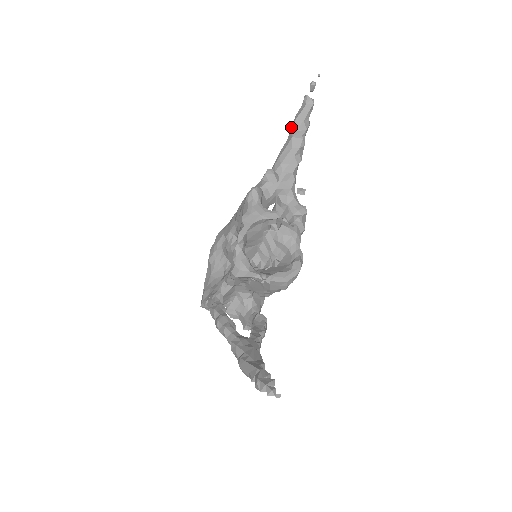
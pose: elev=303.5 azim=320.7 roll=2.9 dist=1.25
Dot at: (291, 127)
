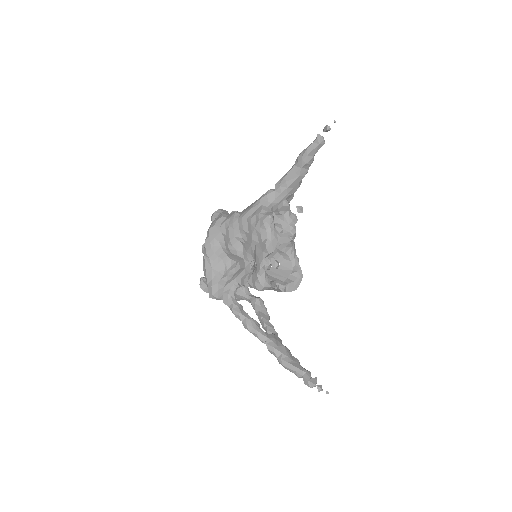
Dot at: (302, 159)
